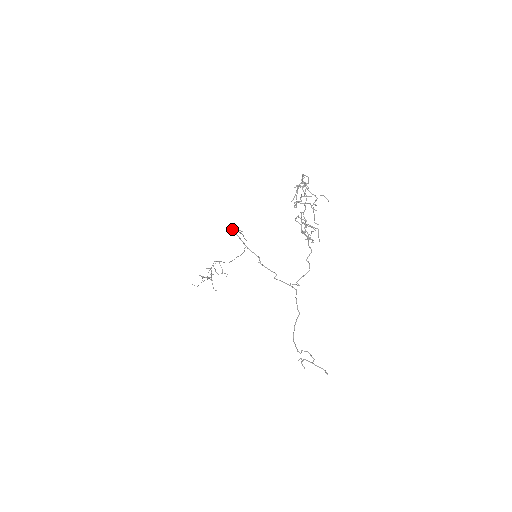
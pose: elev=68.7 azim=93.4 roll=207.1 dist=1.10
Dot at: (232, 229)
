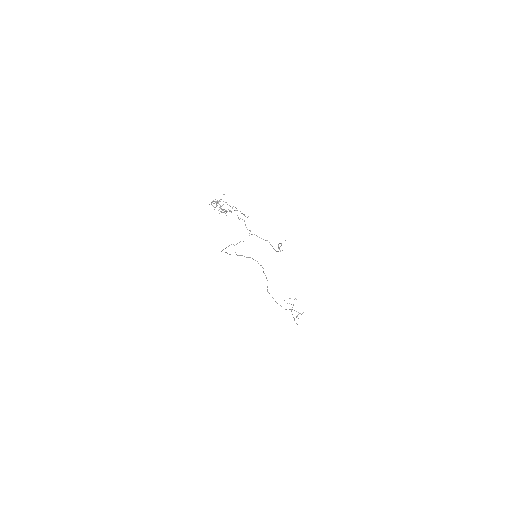
Dot at: occluded
